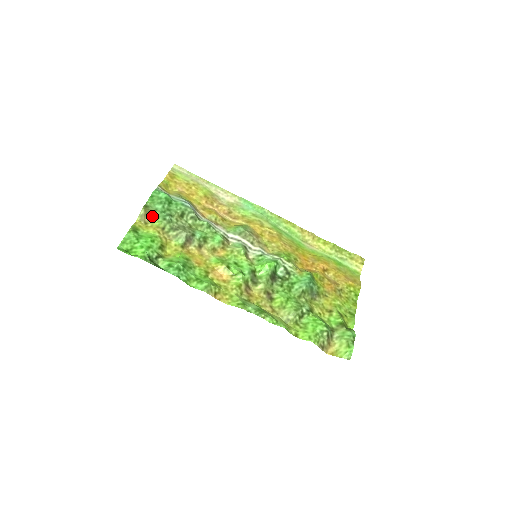
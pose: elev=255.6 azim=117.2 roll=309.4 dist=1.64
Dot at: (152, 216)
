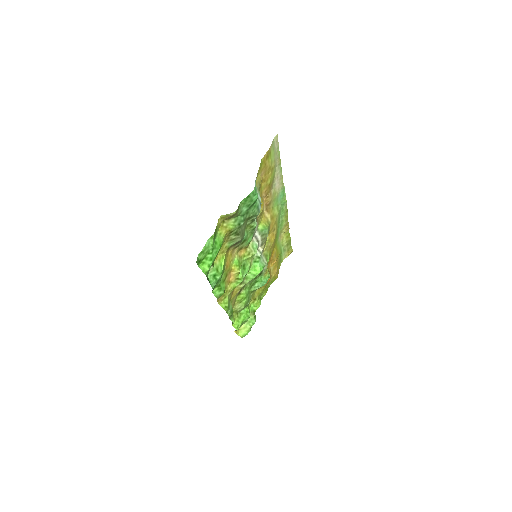
Dot at: (233, 217)
